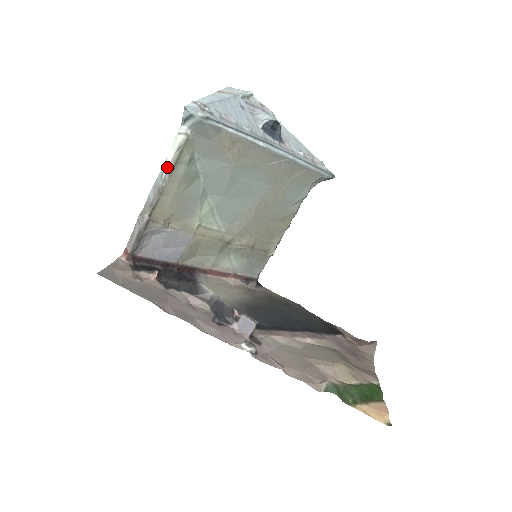
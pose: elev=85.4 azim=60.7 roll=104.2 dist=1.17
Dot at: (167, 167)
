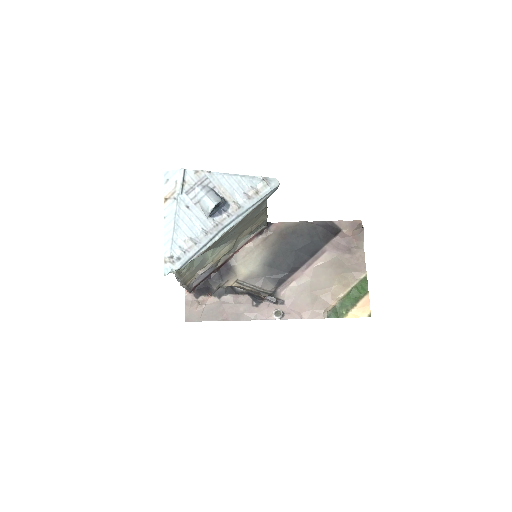
Dot at: (177, 277)
